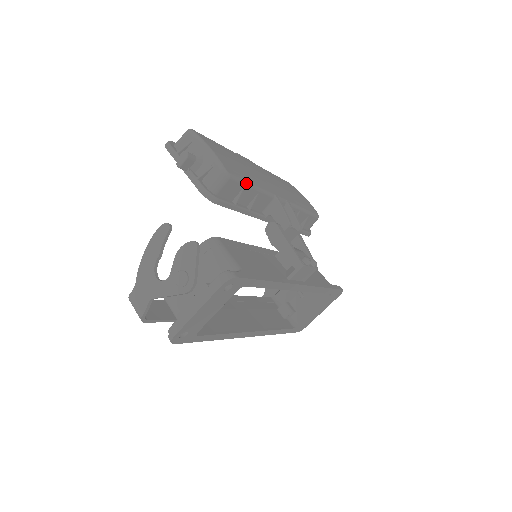
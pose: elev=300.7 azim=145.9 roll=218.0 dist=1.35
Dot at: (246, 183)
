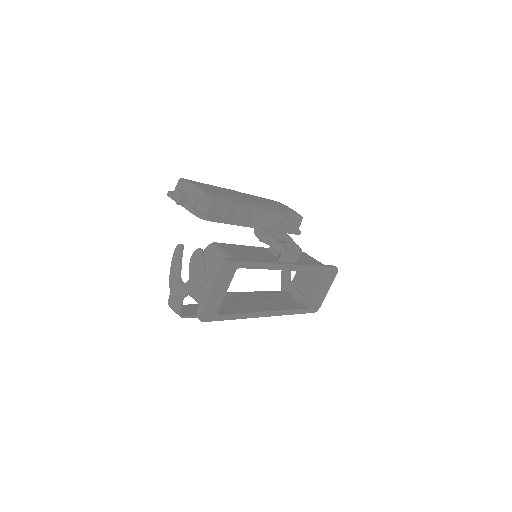
Dot at: (227, 202)
